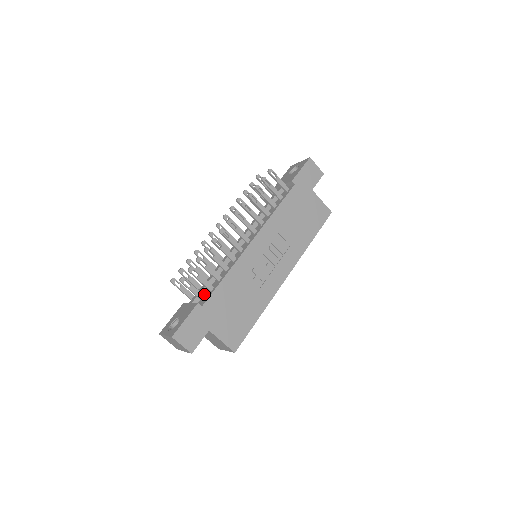
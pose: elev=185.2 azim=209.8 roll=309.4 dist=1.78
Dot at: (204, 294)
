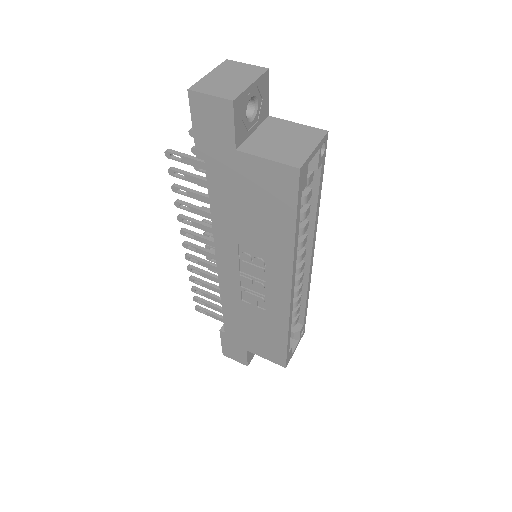
Dot at: occluded
